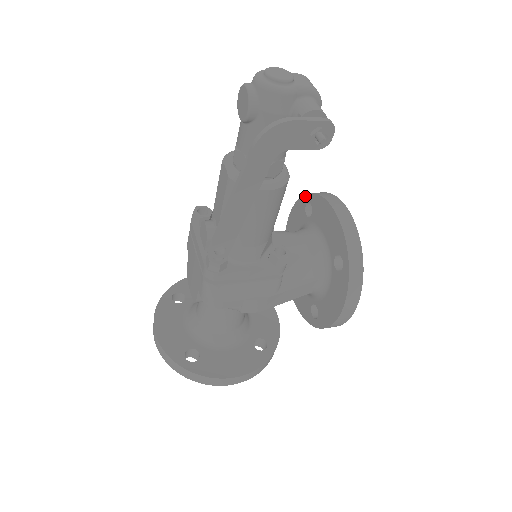
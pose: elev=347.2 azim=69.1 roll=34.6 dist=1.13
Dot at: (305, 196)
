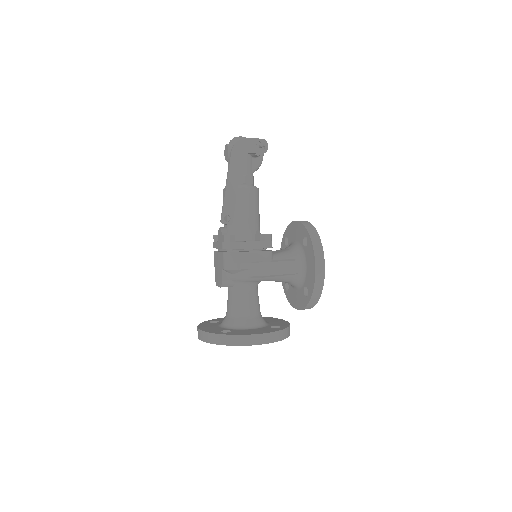
Dot at: (283, 238)
